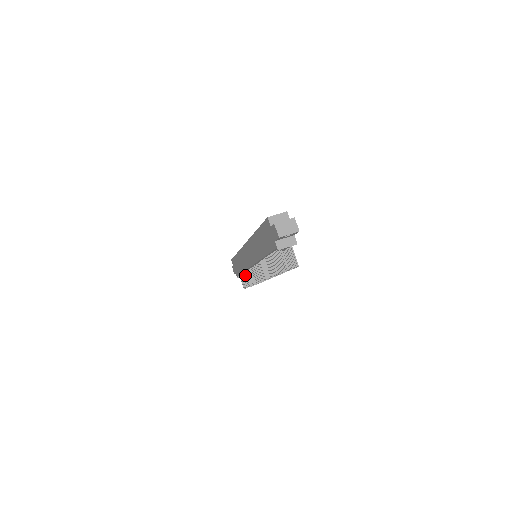
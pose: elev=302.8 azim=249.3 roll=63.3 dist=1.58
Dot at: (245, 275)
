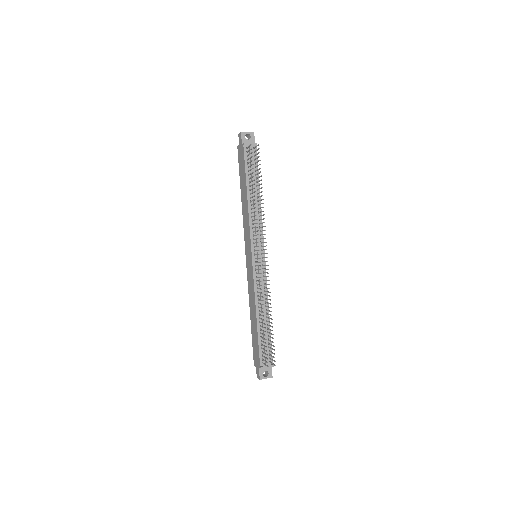
Dot at: (260, 323)
